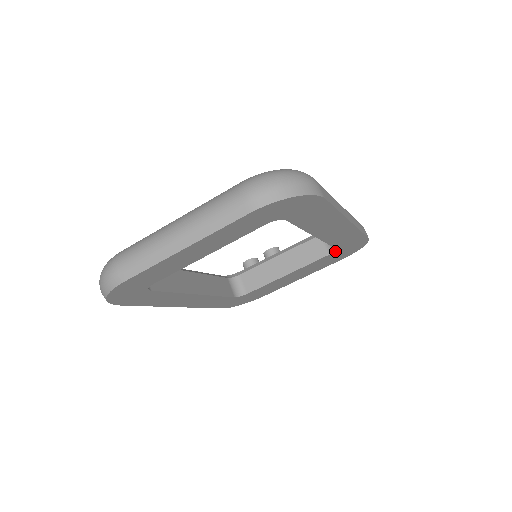
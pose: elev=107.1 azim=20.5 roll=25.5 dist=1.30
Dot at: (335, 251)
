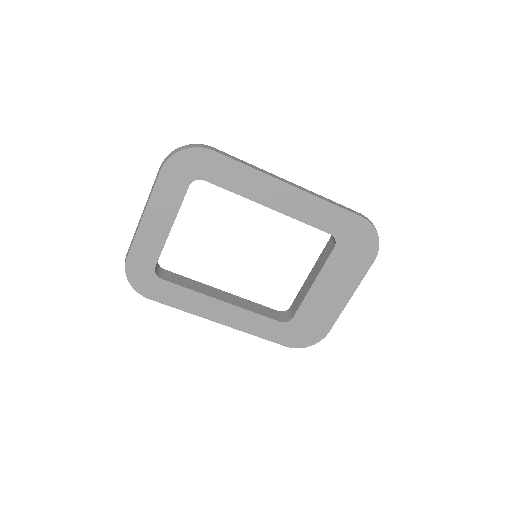
Dot at: (337, 240)
